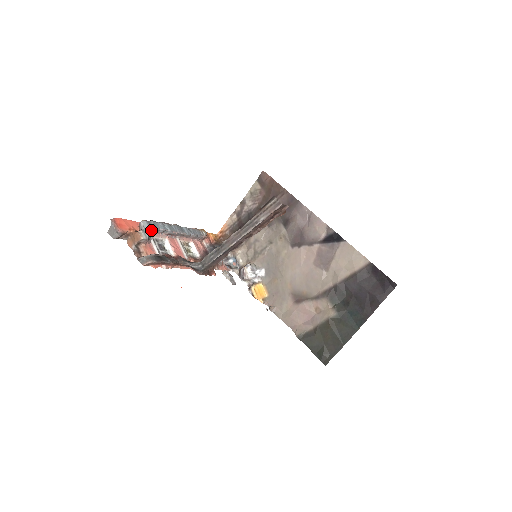
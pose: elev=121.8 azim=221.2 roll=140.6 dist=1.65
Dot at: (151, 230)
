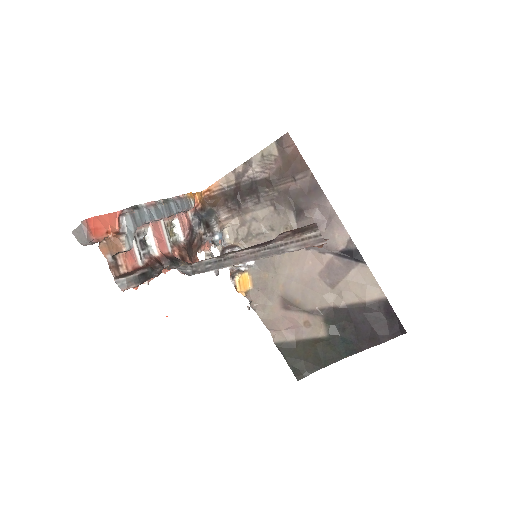
Dot at: occluded
